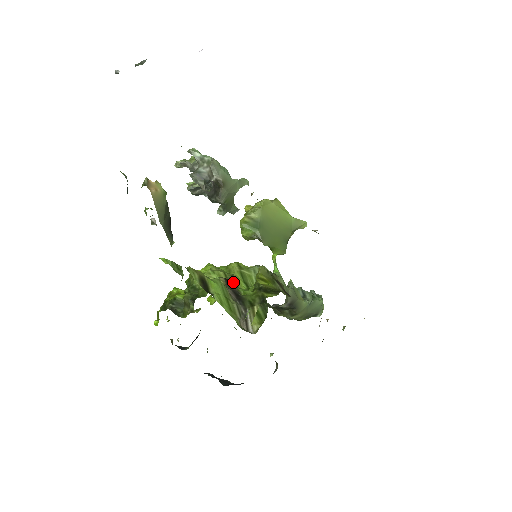
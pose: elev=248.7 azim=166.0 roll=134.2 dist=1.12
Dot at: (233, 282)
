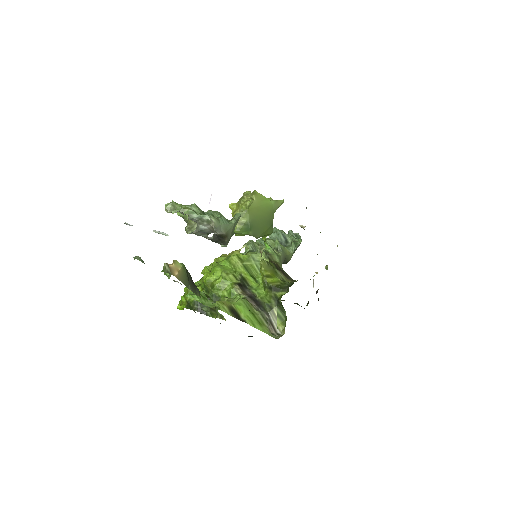
Dot at: (244, 283)
